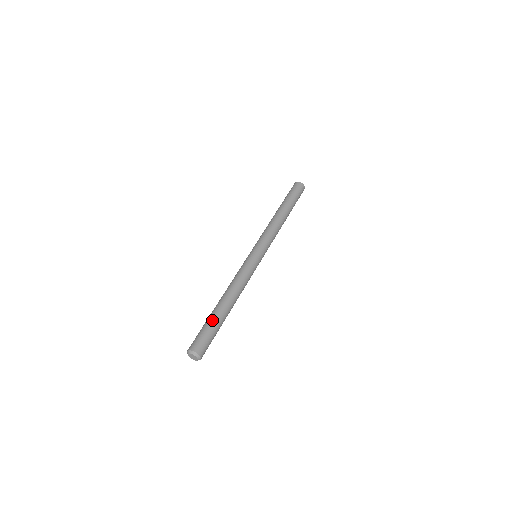
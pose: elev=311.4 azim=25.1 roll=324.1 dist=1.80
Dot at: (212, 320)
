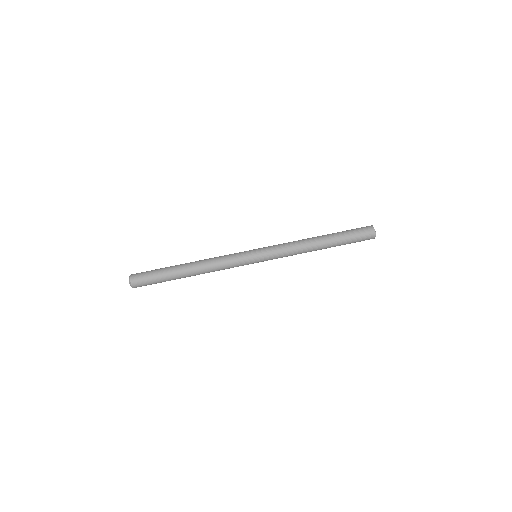
Dot at: (165, 277)
